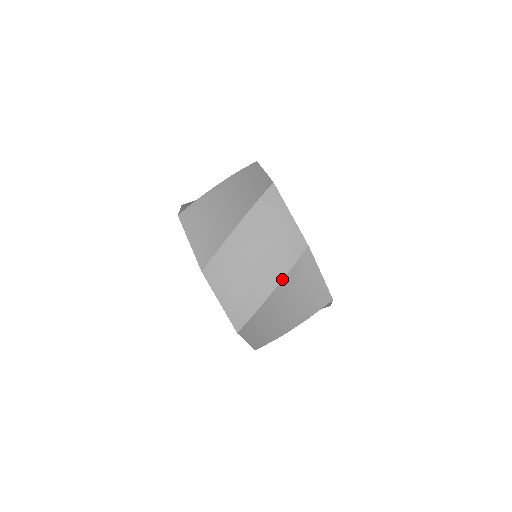
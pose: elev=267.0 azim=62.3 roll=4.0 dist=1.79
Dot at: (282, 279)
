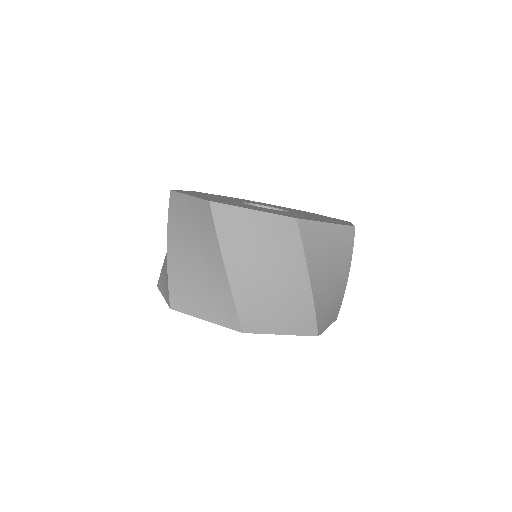
Dot at: (220, 249)
